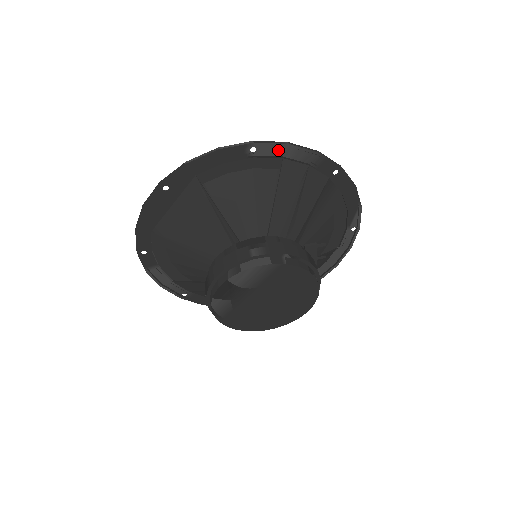
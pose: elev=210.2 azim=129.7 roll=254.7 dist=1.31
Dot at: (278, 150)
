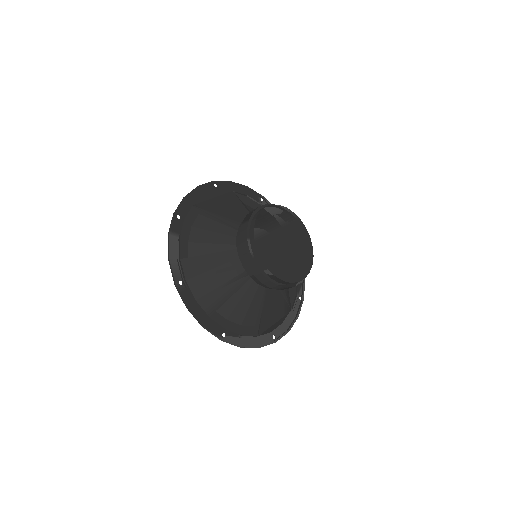
Dot at: occluded
